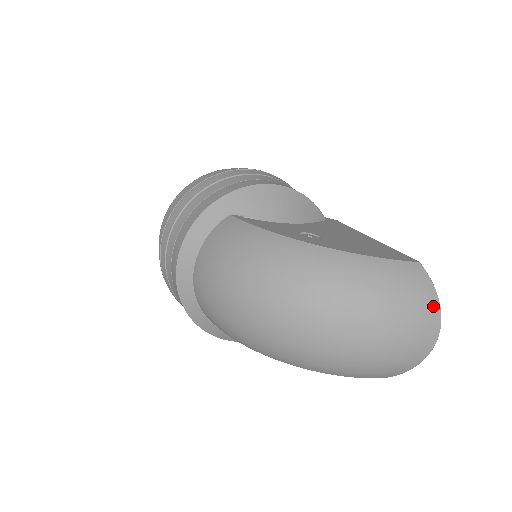
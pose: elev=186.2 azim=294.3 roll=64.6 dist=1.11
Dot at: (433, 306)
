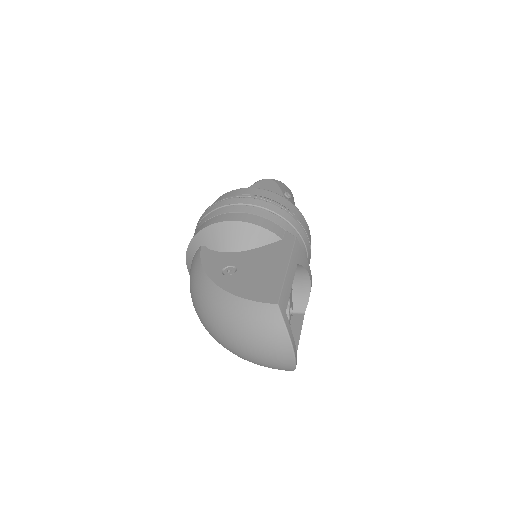
Dot at: (282, 337)
